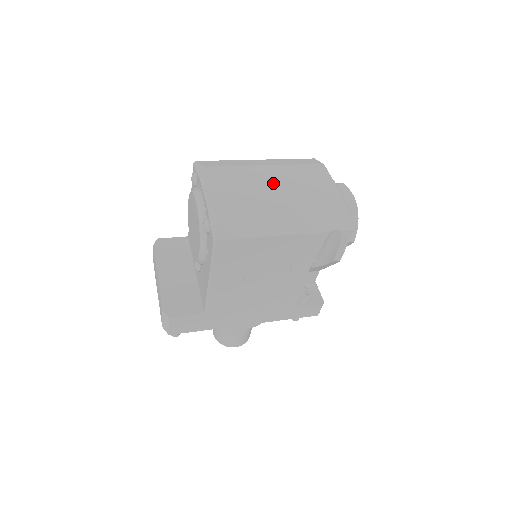
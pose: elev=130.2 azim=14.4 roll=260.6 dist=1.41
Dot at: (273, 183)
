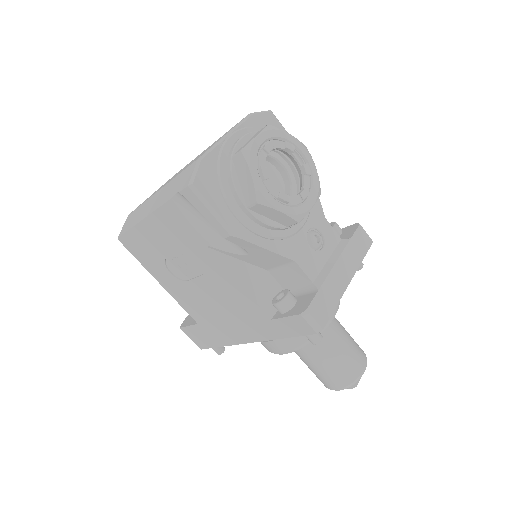
Dot at: occluded
